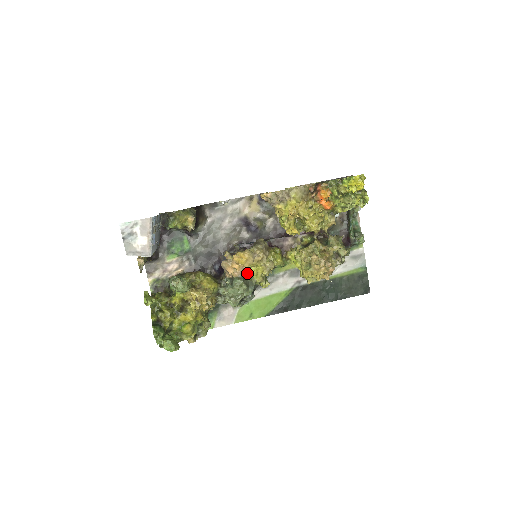
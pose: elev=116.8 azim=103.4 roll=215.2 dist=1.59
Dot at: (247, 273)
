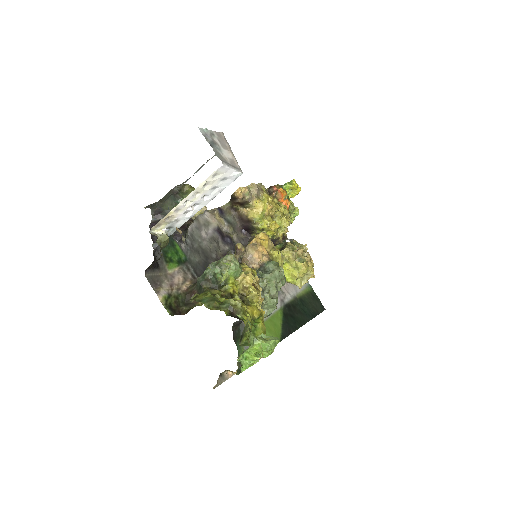
Dot at: (272, 259)
